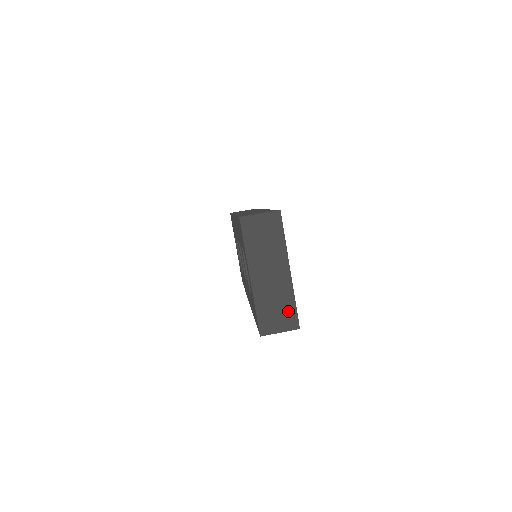
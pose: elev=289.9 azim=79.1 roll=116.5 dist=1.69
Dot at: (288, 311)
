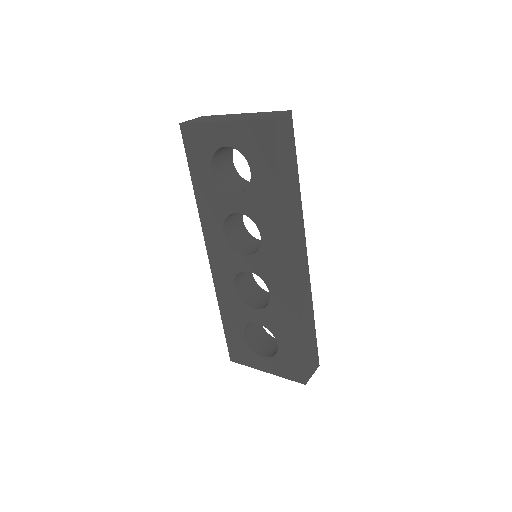
Dot at: (270, 113)
